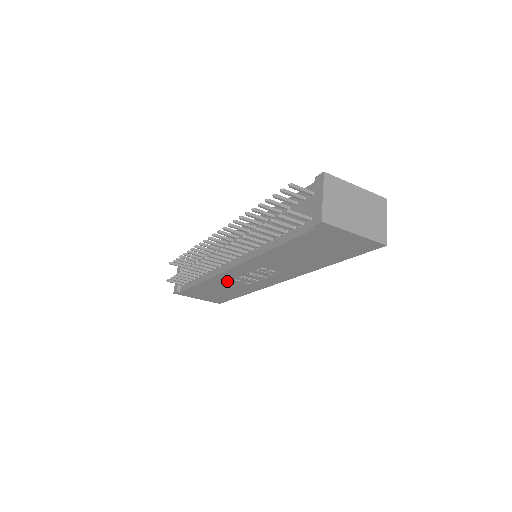
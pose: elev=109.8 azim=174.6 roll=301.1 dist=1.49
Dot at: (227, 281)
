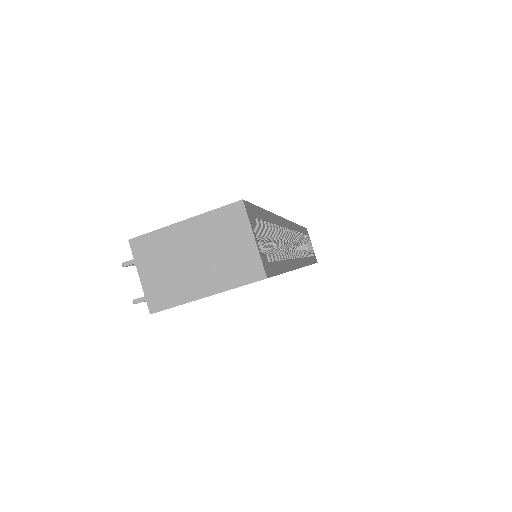
Dot at: occluded
